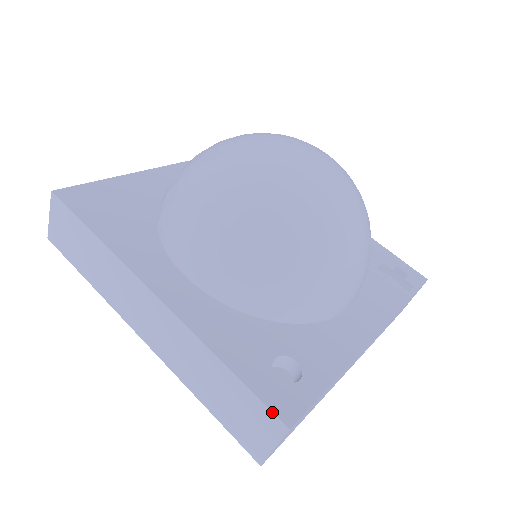
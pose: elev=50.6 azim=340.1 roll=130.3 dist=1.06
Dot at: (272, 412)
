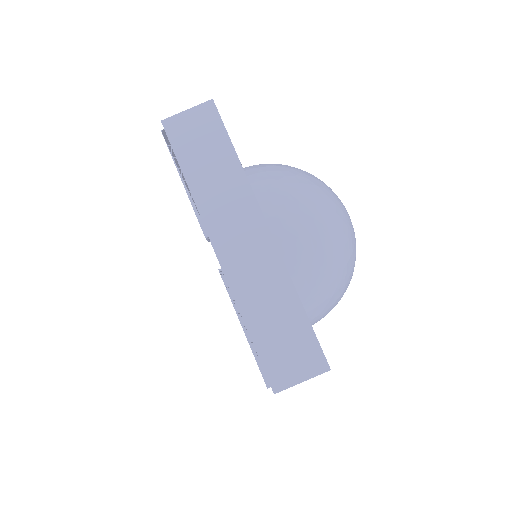
Dot at: (323, 353)
